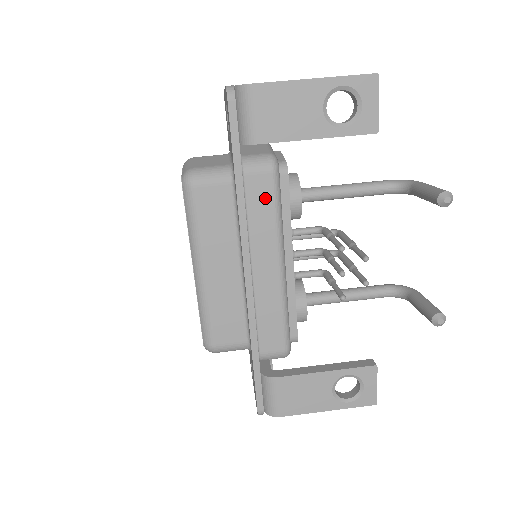
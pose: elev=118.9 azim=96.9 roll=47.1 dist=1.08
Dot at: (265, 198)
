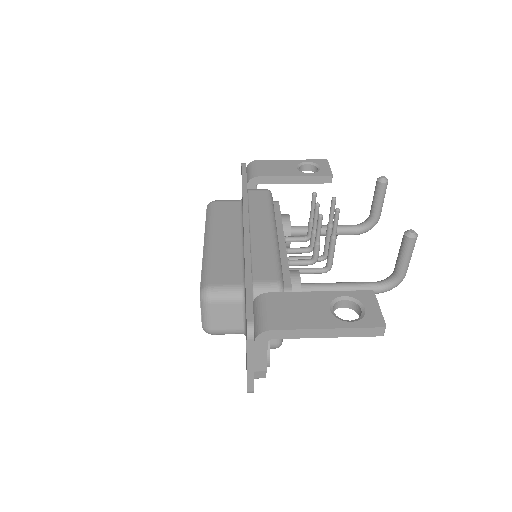
Dot at: (262, 200)
